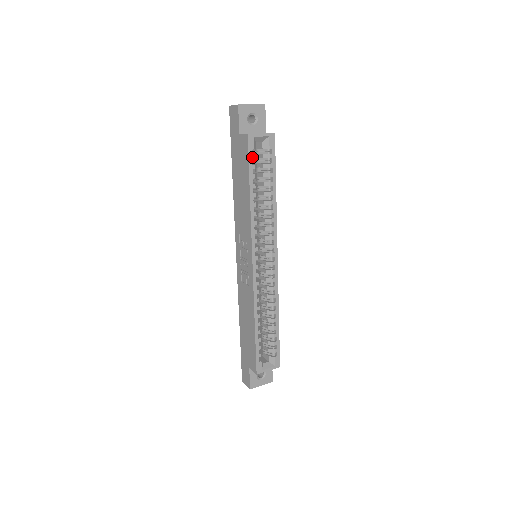
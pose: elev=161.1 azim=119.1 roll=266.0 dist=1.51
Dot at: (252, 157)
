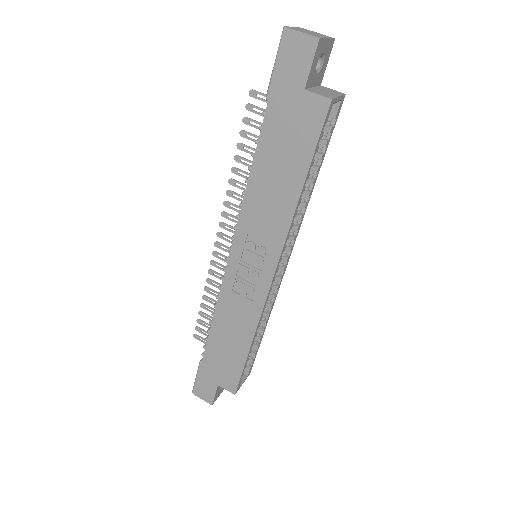
Dot at: (322, 135)
